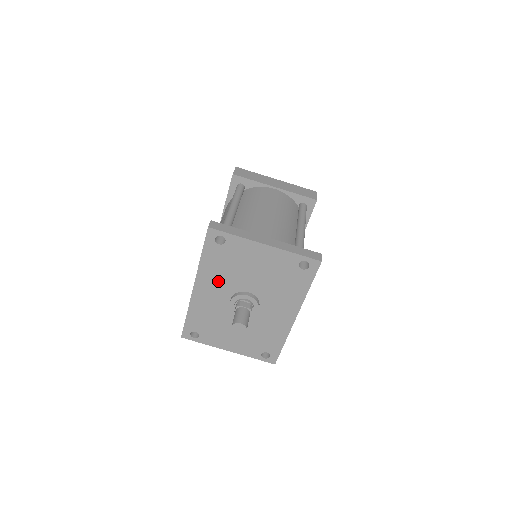
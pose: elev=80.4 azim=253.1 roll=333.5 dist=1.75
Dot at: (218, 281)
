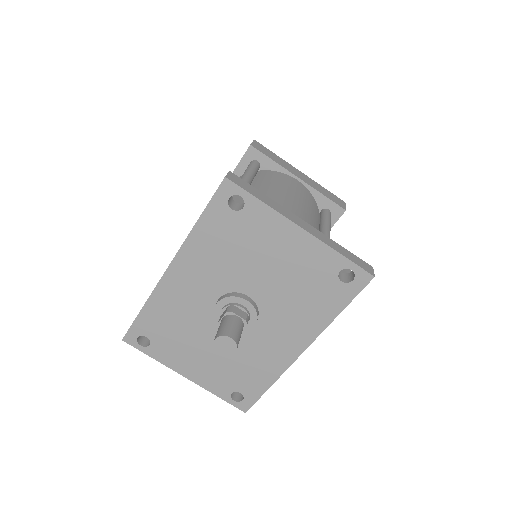
Dot at: (209, 267)
